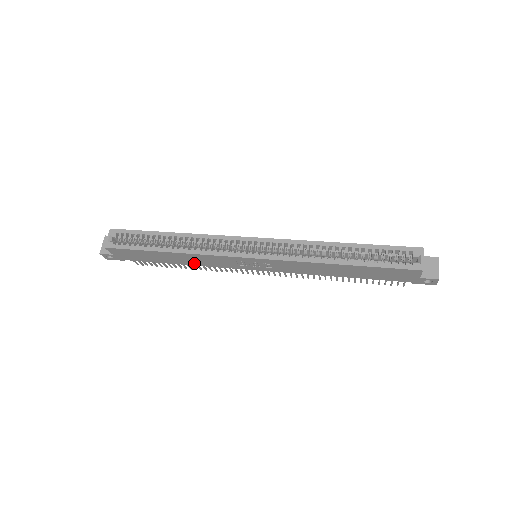
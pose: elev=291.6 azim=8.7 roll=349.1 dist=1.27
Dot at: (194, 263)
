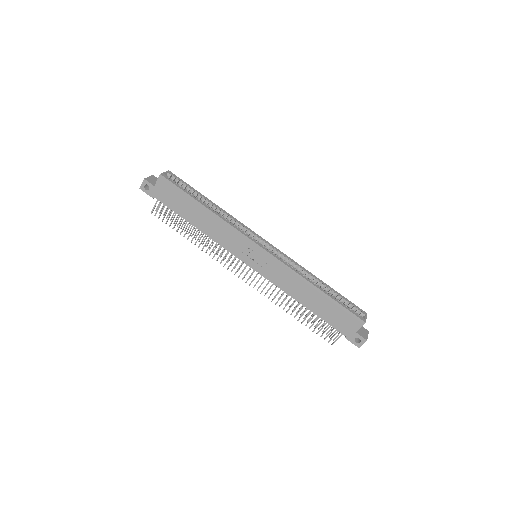
Dot at: (209, 232)
